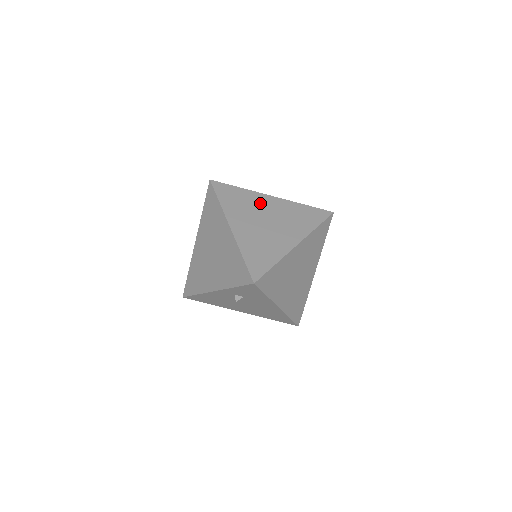
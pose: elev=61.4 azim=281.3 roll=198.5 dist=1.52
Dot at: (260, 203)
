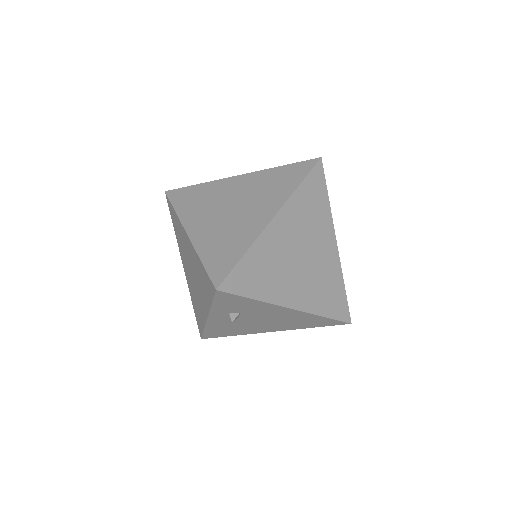
Dot at: (223, 190)
